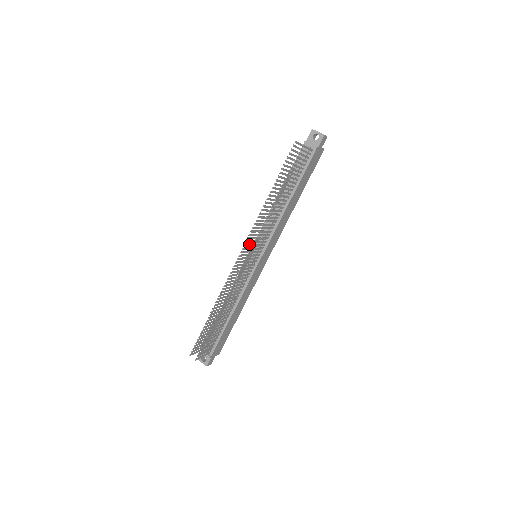
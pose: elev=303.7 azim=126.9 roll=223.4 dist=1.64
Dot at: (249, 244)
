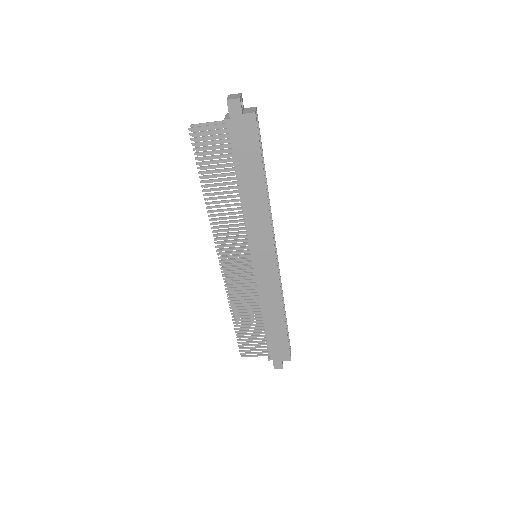
Dot at: (229, 244)
